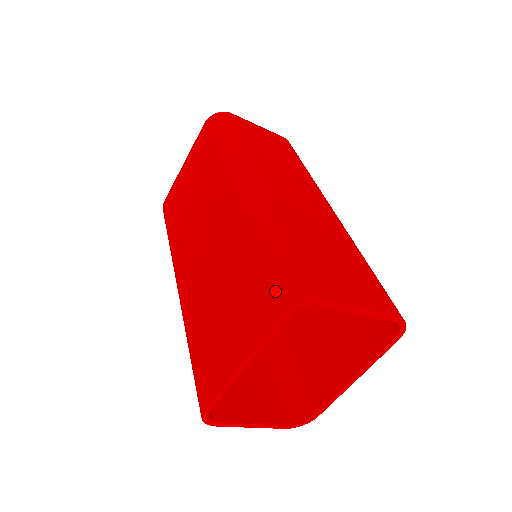
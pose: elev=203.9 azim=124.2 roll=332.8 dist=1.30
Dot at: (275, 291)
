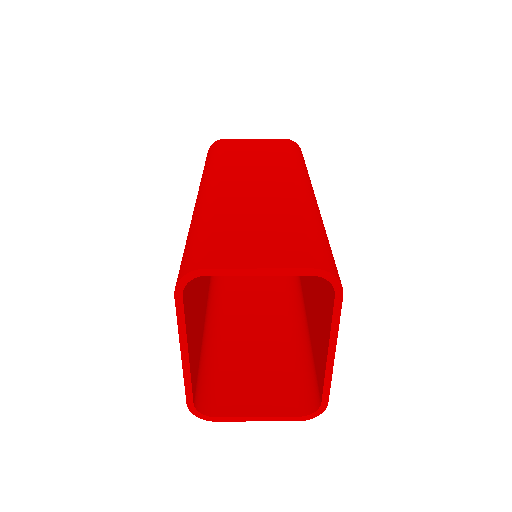
Dot at: occluded
